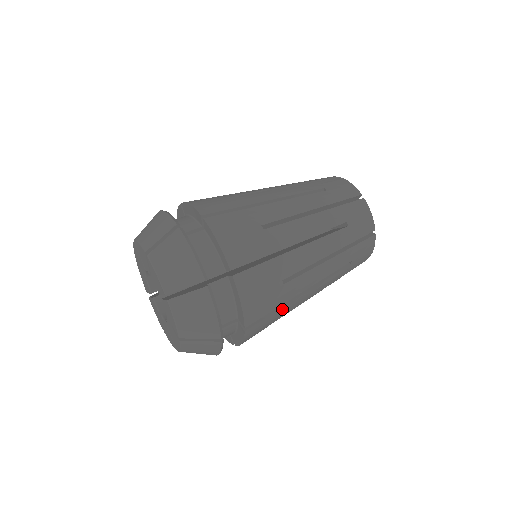
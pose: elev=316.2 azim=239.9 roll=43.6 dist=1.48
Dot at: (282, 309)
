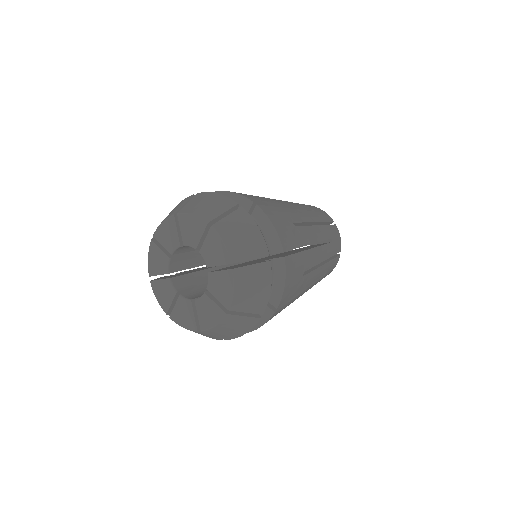
Dot at: (303, 255)
